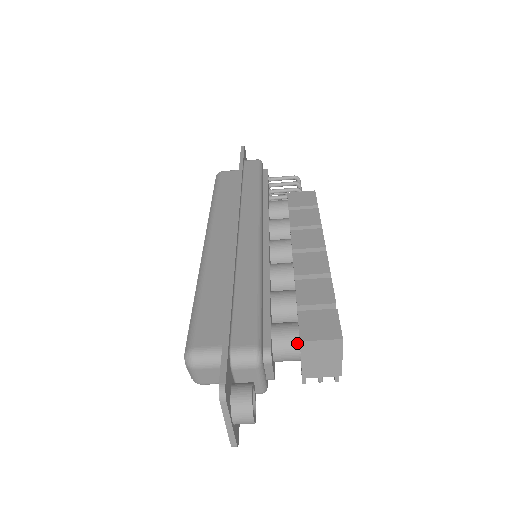
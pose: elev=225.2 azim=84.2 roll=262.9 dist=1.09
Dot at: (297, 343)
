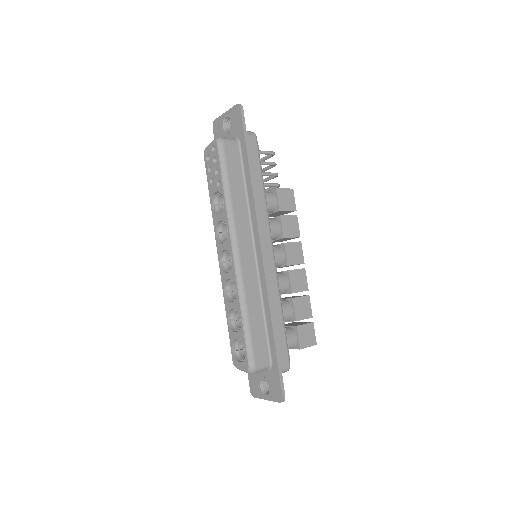
Dot at: (295, 346)
